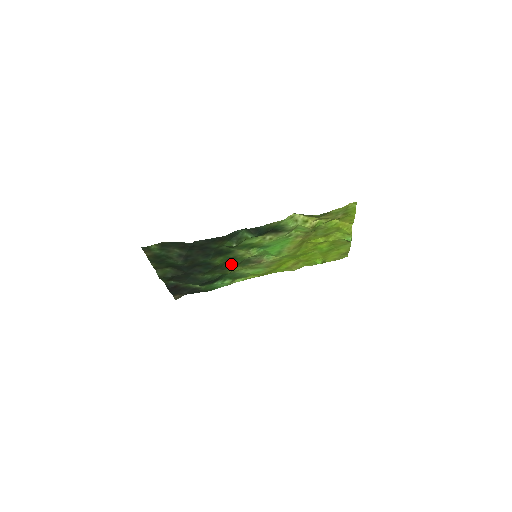
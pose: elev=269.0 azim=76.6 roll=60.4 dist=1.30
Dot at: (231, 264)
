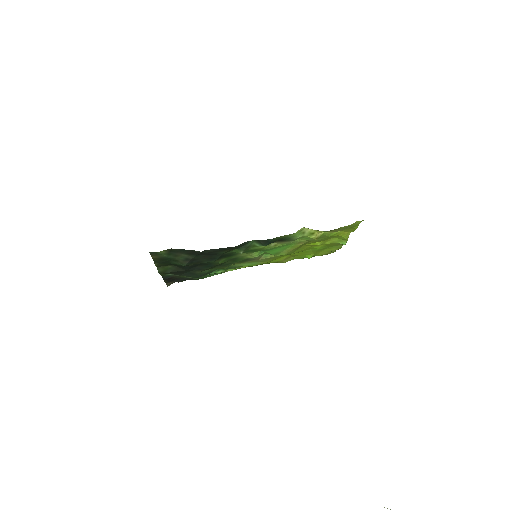
Dot at: (231, 262)
